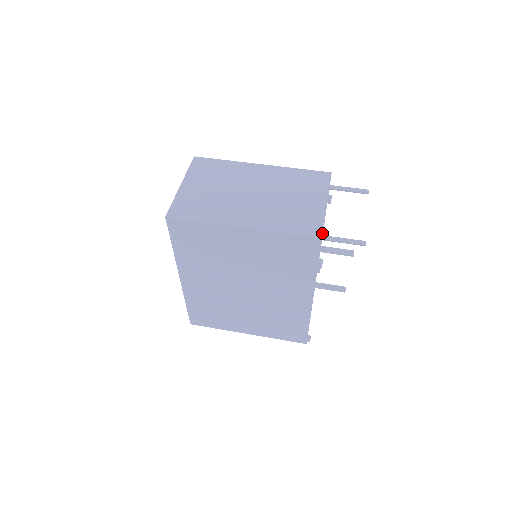
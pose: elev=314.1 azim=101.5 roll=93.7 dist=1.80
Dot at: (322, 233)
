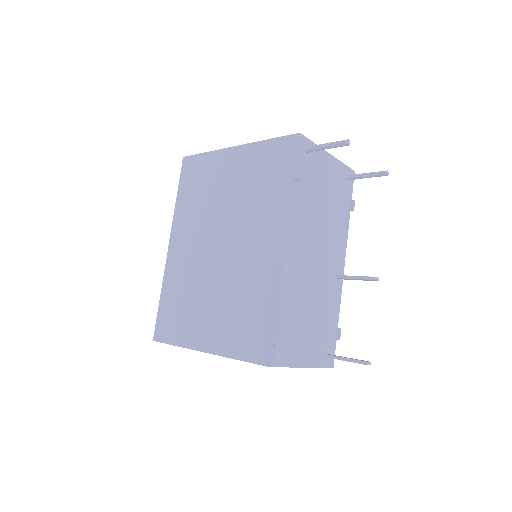
Dot at: (304, 136)
